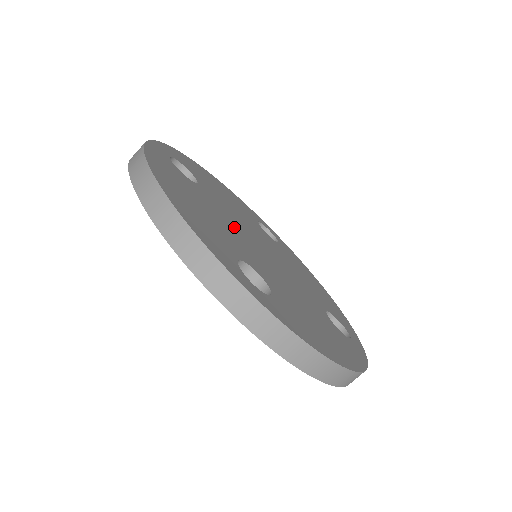
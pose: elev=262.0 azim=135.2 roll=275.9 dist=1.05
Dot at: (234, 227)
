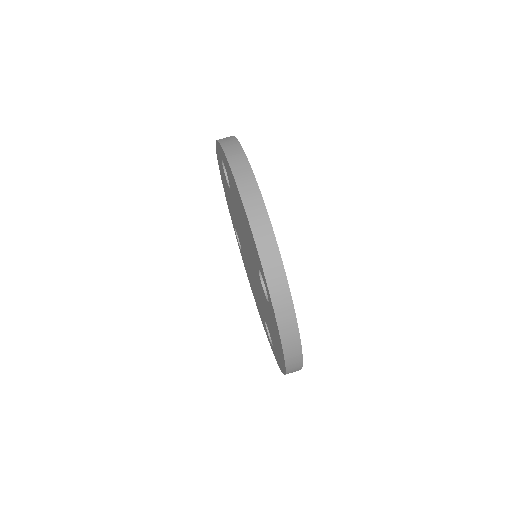
Dot at: occluded
